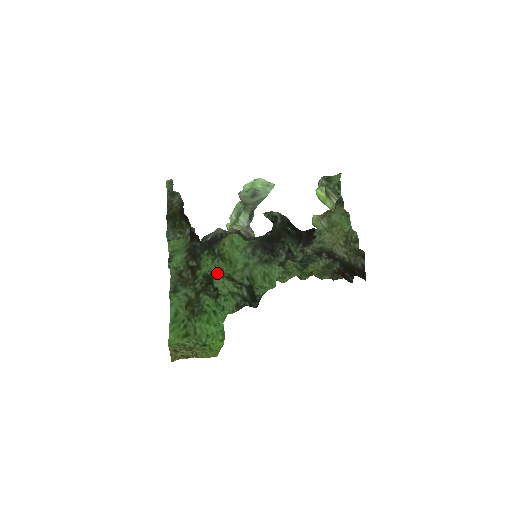
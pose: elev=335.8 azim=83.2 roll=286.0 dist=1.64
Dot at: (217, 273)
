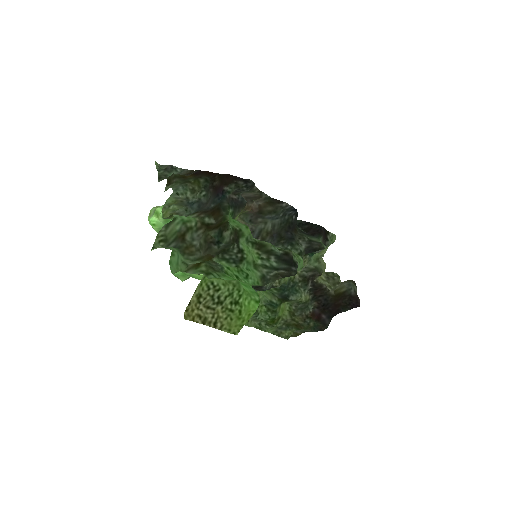
Dot at: (248, 230)
